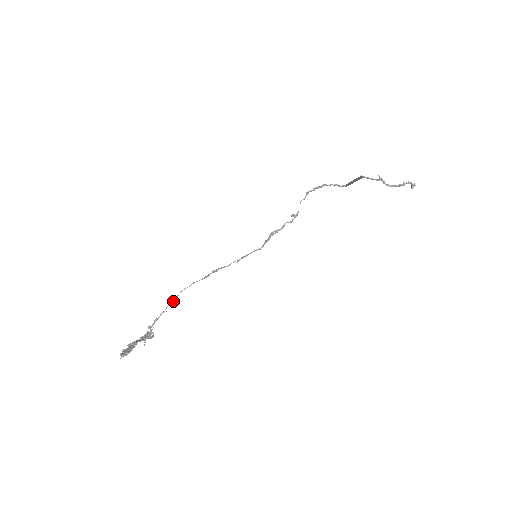
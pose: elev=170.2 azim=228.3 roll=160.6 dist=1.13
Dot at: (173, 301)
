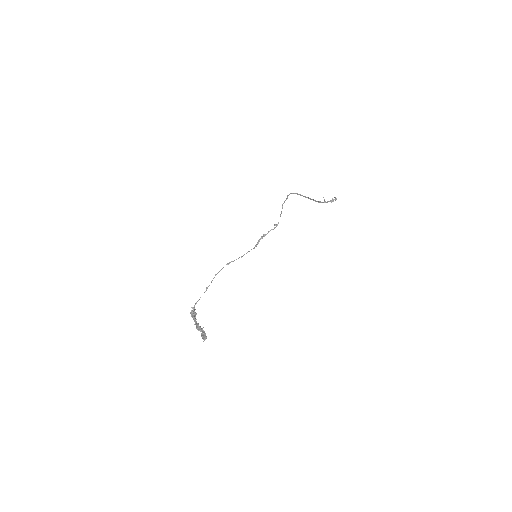
Dot at: occluded
